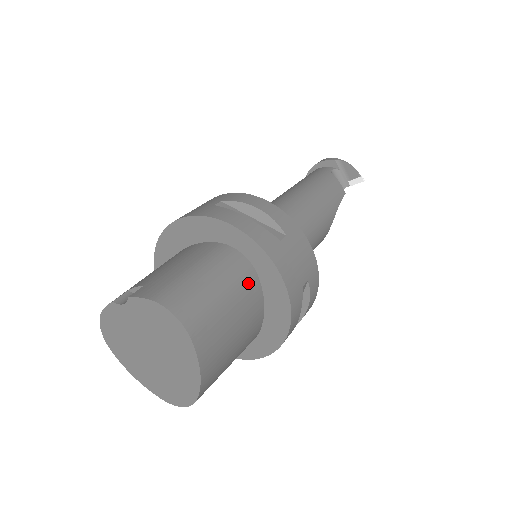
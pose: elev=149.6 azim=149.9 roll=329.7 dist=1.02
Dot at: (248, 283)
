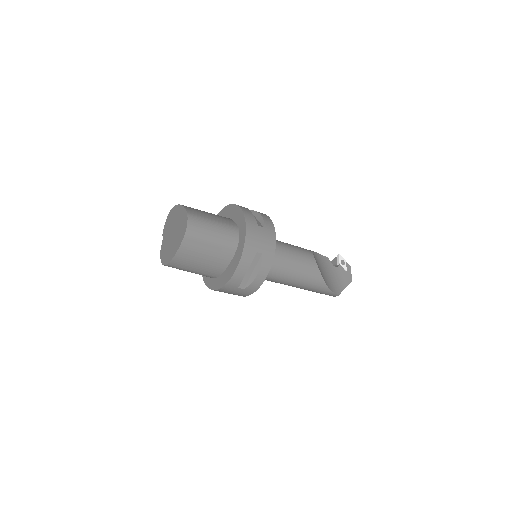
Dot at: occluded
